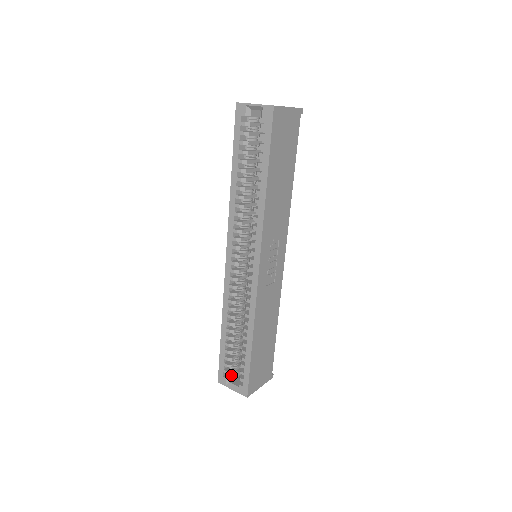
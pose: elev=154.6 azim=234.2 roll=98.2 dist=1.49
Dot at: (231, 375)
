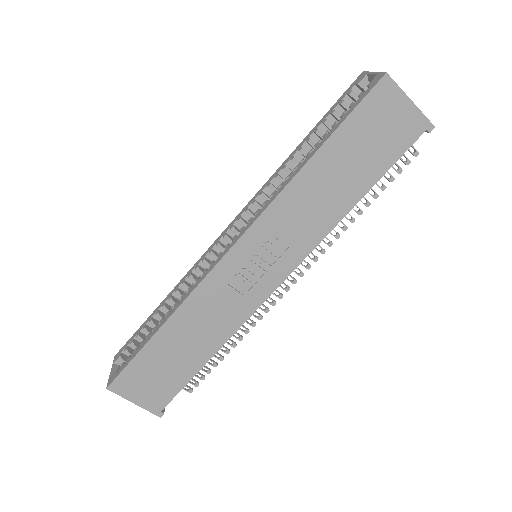
Dot at: occluded
